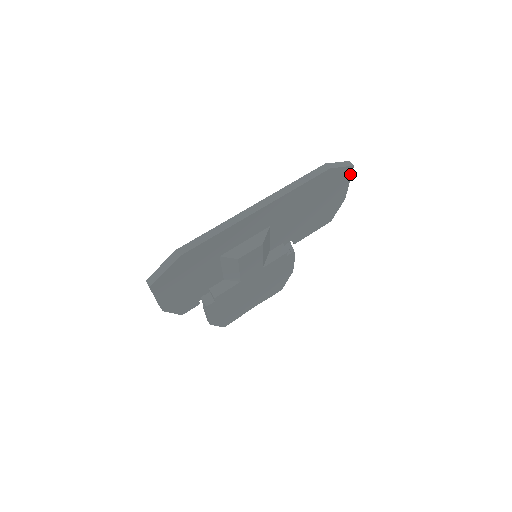
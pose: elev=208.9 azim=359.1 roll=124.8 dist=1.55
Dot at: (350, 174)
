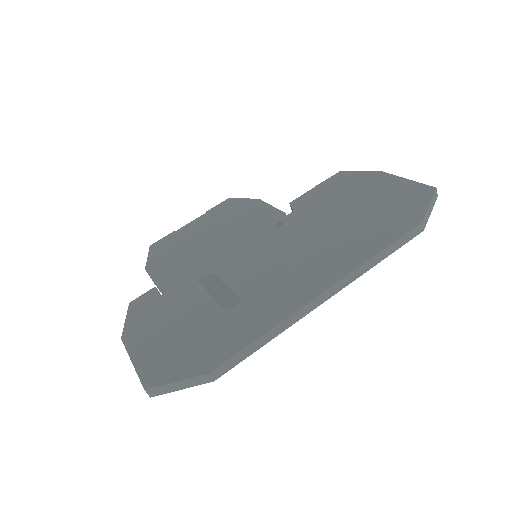
Dot at: occluded
